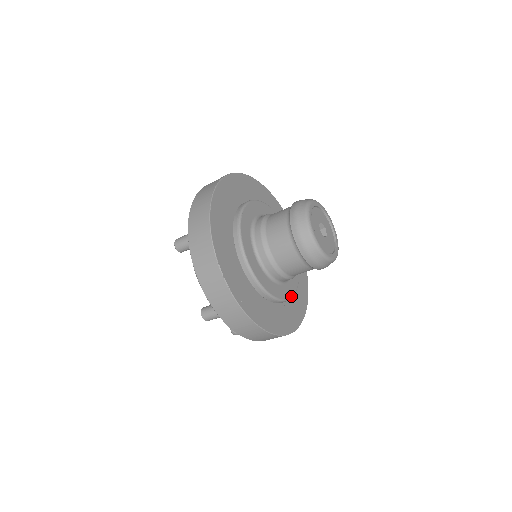
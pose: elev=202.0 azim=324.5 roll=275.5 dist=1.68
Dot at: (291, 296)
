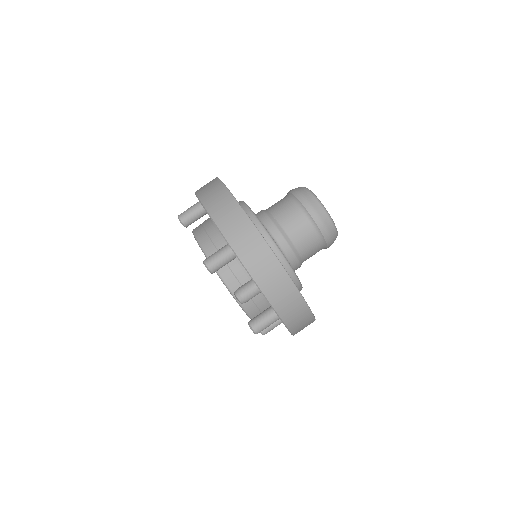
Dot at: (298, 278)
